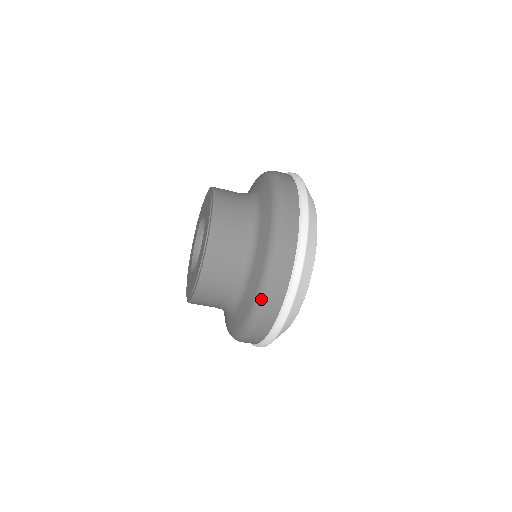
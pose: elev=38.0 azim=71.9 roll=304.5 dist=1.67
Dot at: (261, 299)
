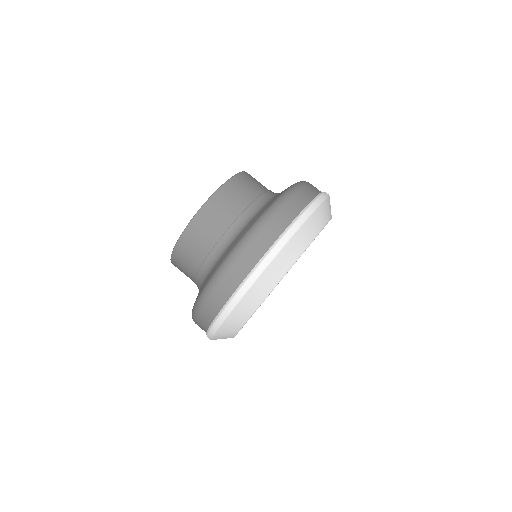
Dot at: (295, 187)
